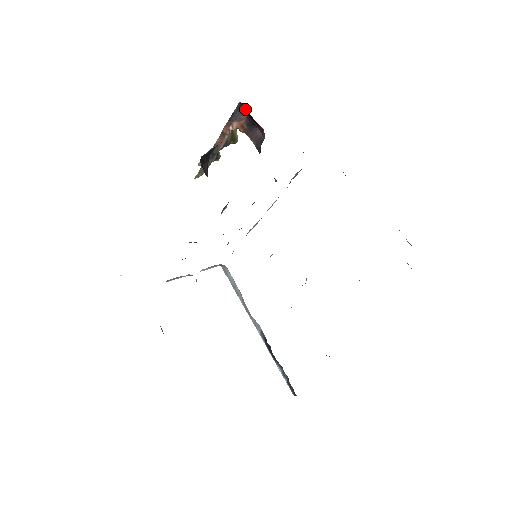
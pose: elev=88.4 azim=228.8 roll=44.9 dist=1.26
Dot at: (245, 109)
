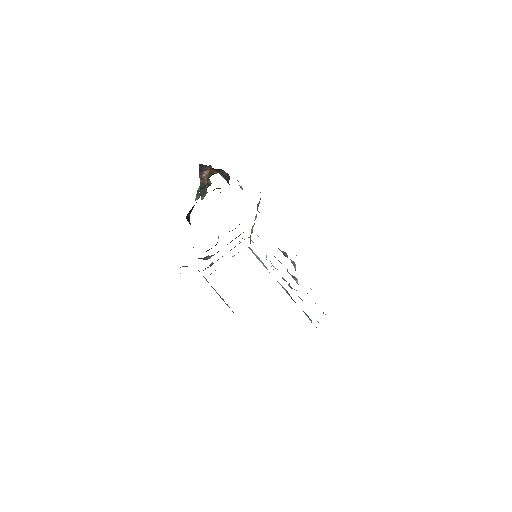
Dot at: (206, 165)
